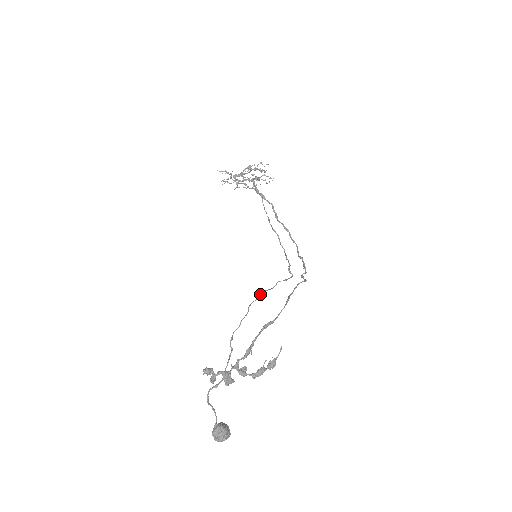
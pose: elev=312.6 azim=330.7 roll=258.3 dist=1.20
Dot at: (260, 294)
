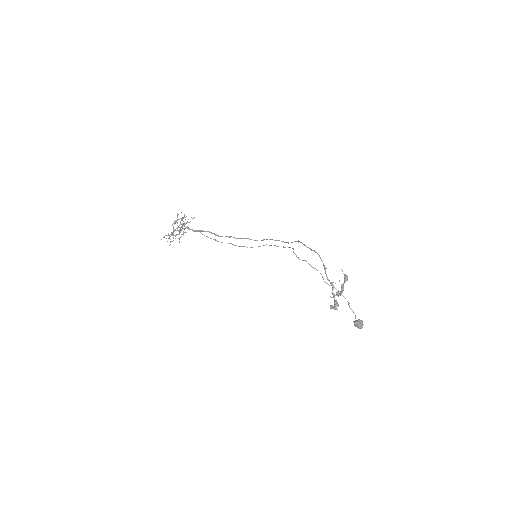
Dot at: (303, 260)
